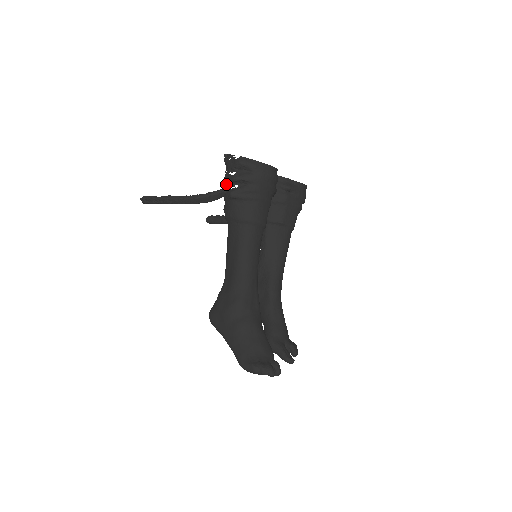
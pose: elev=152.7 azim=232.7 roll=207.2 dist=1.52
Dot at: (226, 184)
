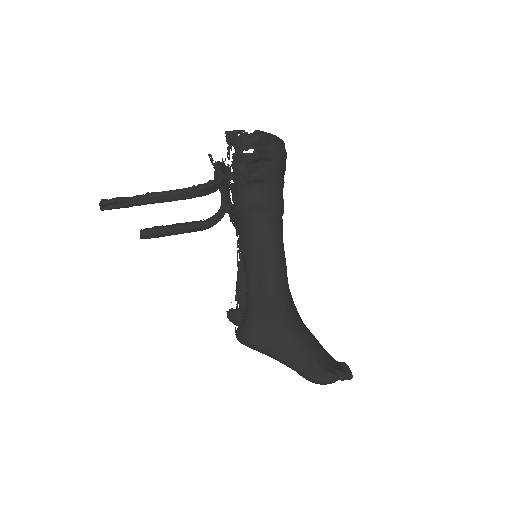
Dot at: (240, 166)
